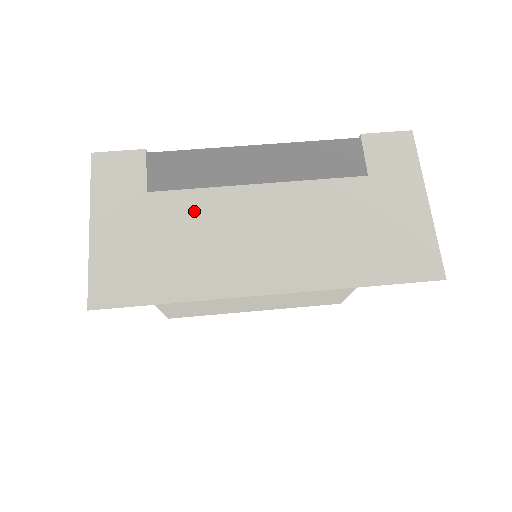
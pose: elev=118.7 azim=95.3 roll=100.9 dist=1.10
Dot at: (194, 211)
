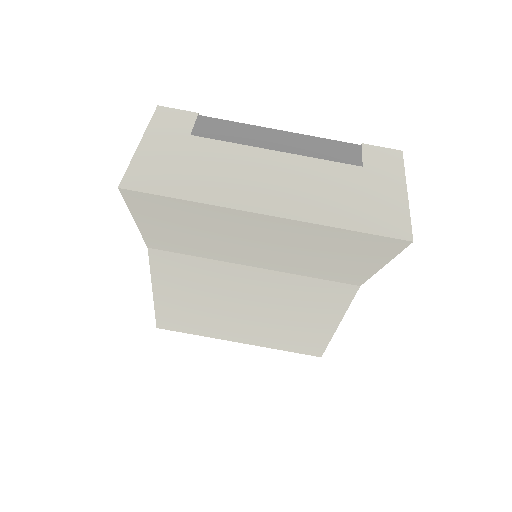
Dot at: (222, 153)
